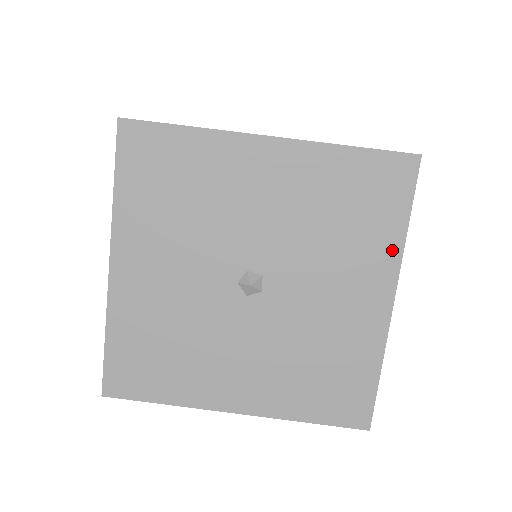
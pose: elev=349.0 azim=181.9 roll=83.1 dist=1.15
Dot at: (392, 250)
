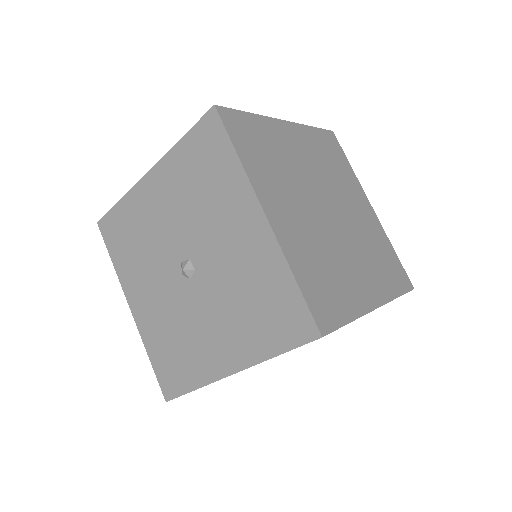
Dot at: (240, 180)
